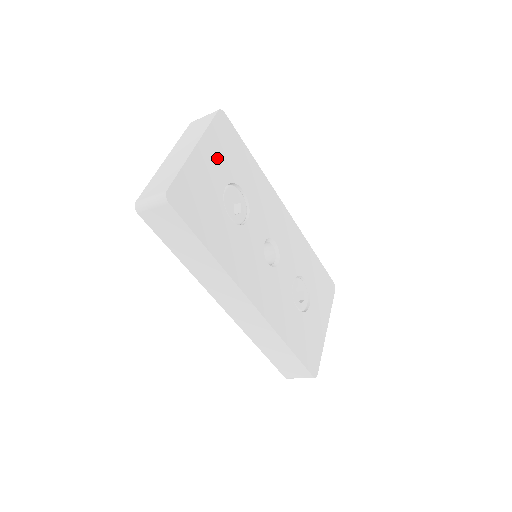
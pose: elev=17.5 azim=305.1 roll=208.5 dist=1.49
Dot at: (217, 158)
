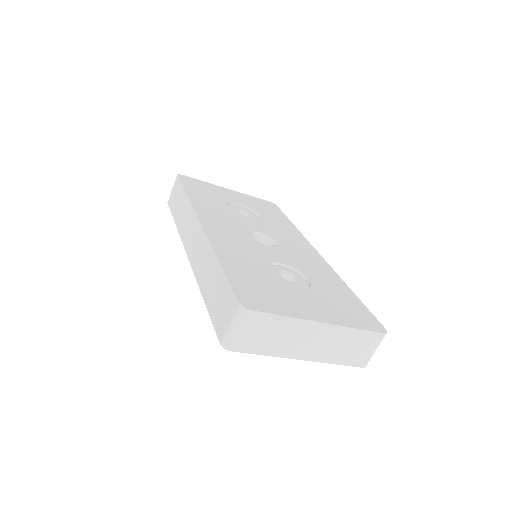
Dot at: (246, 200)
